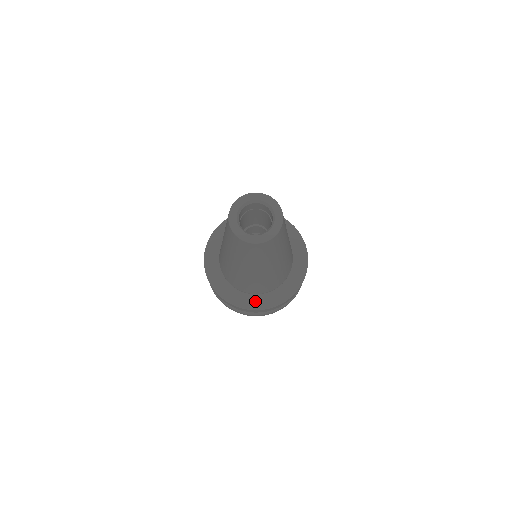
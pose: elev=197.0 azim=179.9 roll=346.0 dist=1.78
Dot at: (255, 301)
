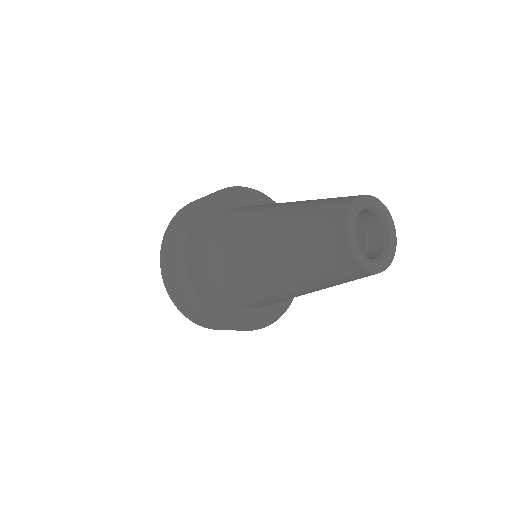
Dot at: (221, 307)
